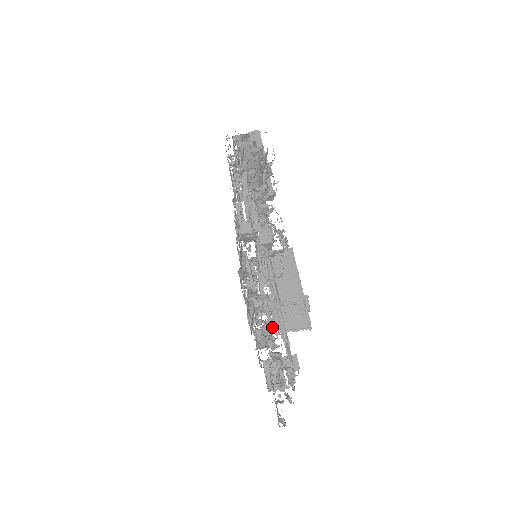
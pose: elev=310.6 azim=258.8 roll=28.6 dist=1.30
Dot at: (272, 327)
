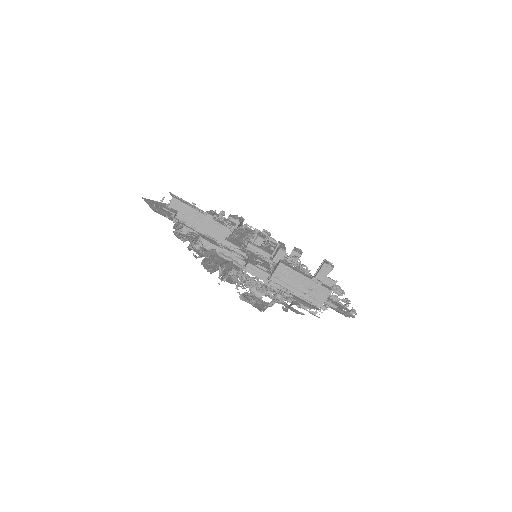
Dot at: occluded
